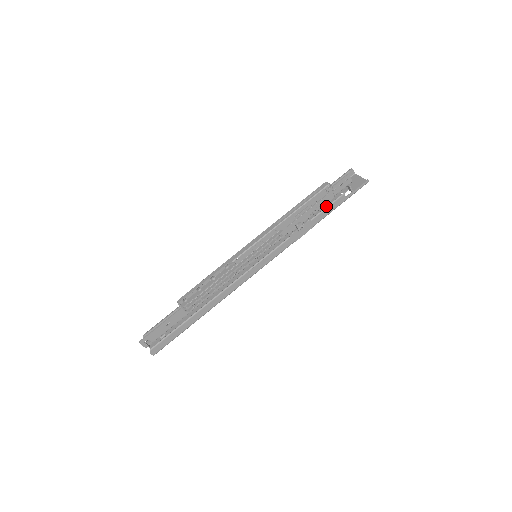
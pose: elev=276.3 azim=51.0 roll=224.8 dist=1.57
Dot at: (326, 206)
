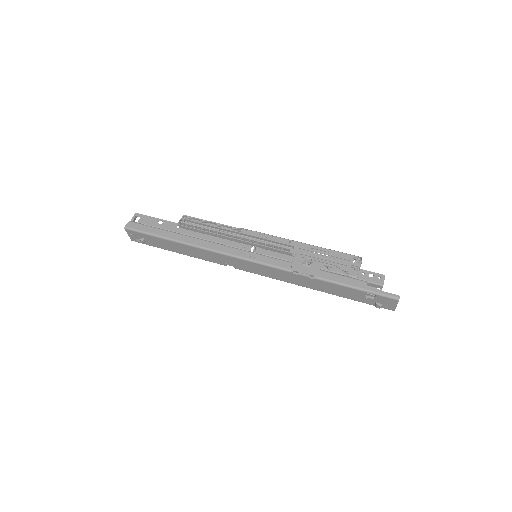
Dot at: (344, 290)
